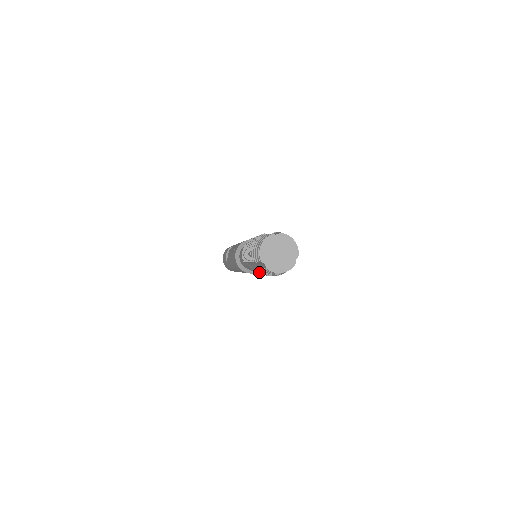
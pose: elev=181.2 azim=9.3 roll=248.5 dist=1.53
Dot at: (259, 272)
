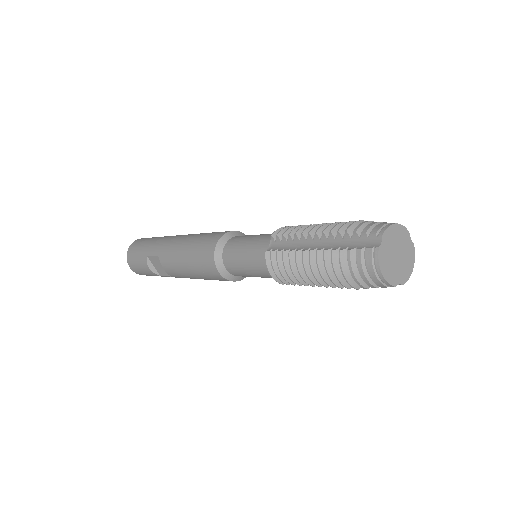
Dot at: occluded
